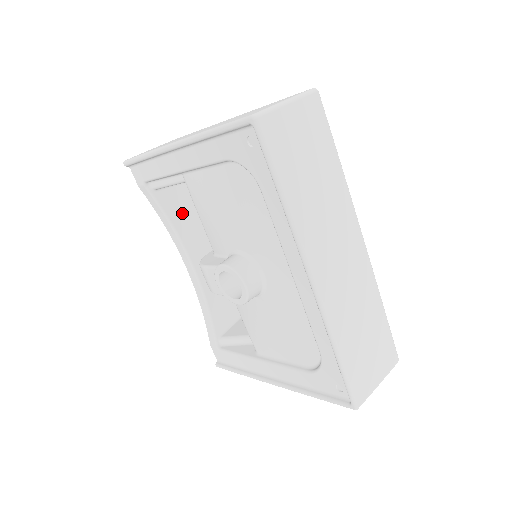
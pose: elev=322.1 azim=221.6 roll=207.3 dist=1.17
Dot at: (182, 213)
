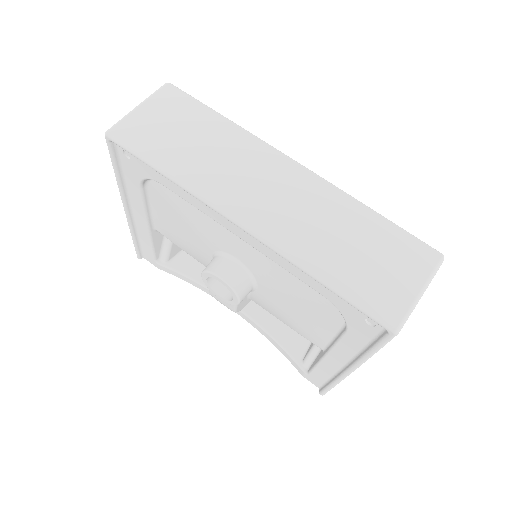
Dot at: (203, 268)
